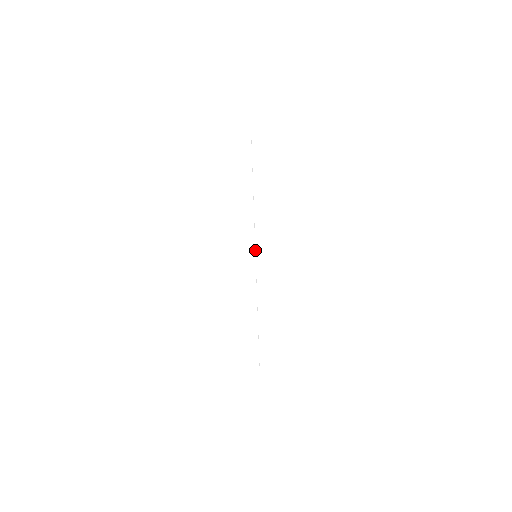
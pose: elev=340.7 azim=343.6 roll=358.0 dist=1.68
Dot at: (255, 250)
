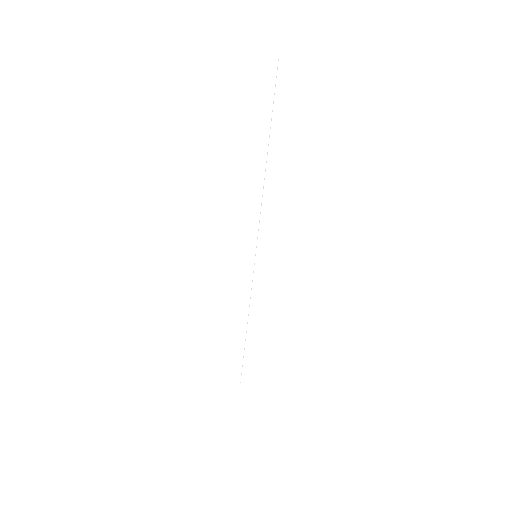
Dot at: (256, 248)
